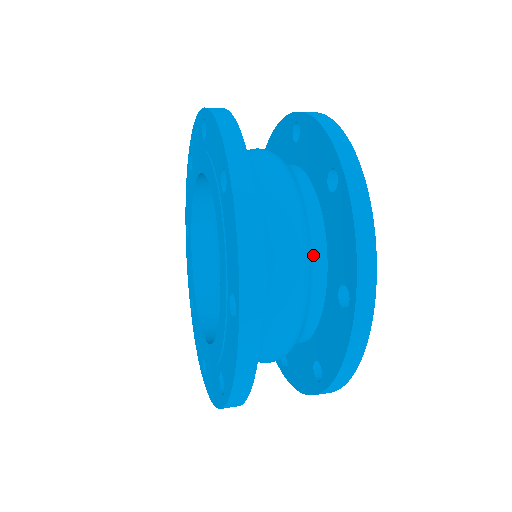
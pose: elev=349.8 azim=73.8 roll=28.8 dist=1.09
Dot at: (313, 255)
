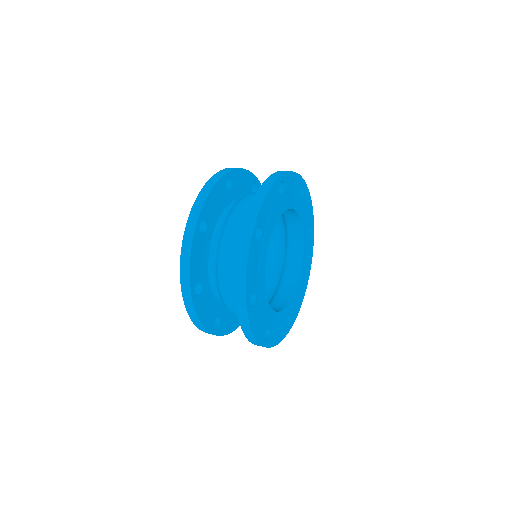
Dot at: occluded
